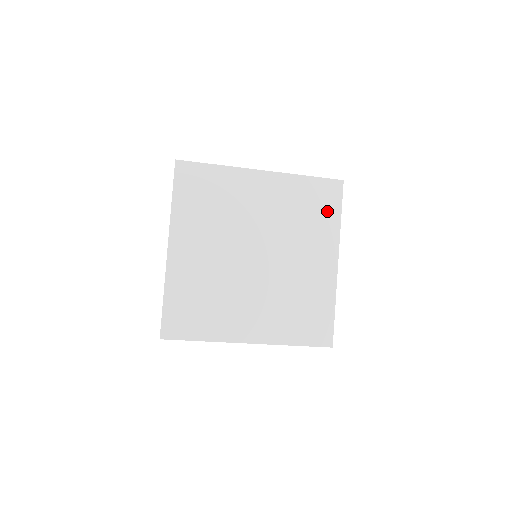
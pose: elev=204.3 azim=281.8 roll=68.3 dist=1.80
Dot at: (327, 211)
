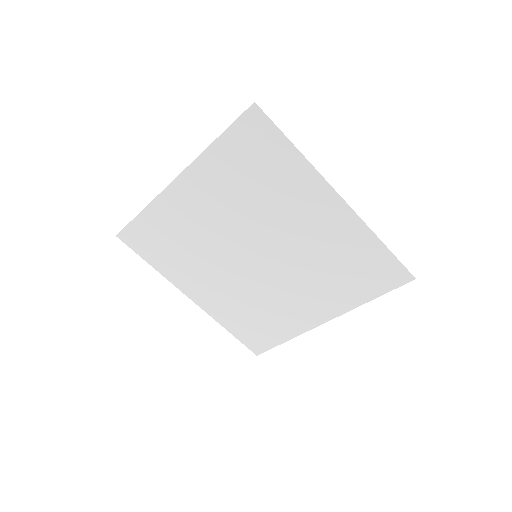
Dot at: (274, 156)
